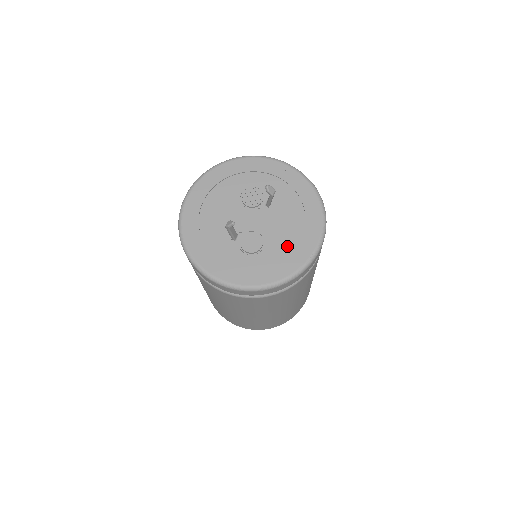
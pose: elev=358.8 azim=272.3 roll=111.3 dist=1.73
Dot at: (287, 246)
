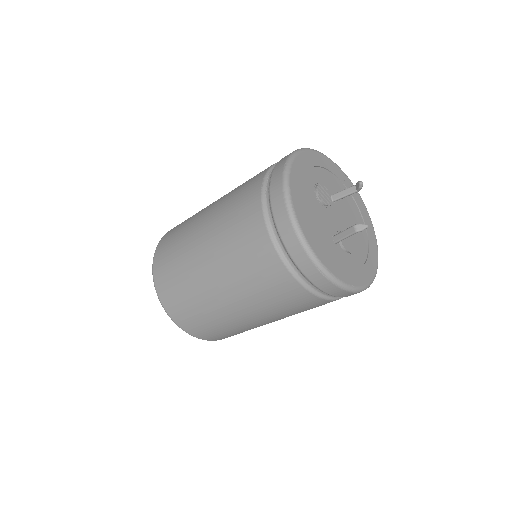
Dot at: (360, 237)
